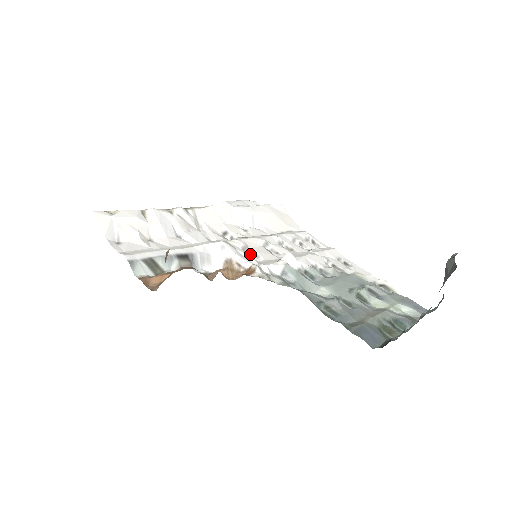
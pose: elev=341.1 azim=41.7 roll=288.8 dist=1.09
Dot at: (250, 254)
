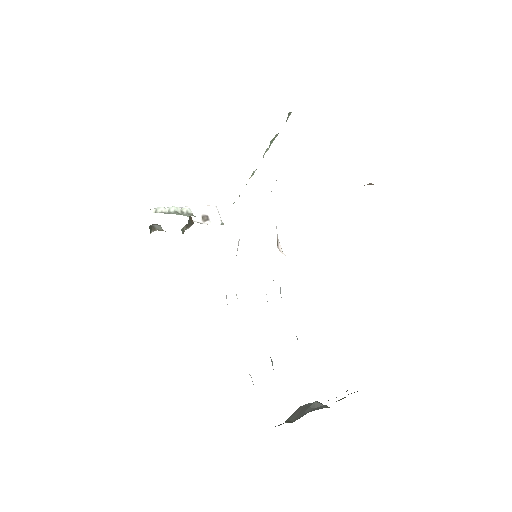
Dot at: occluded
